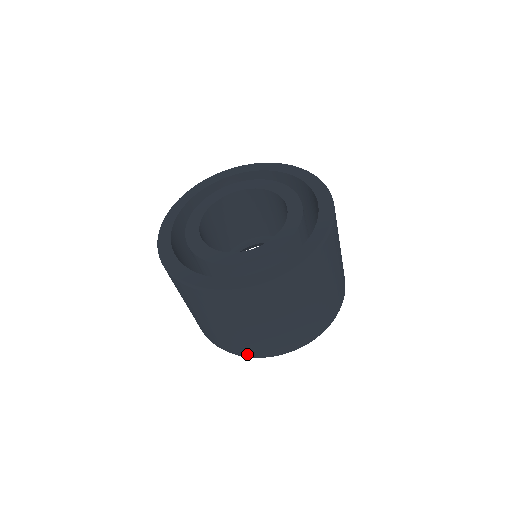
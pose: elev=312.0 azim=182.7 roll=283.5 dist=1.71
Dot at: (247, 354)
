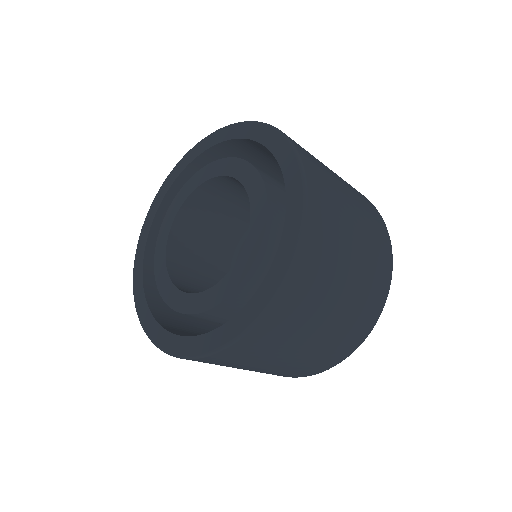
Dot at: (320, 370)
